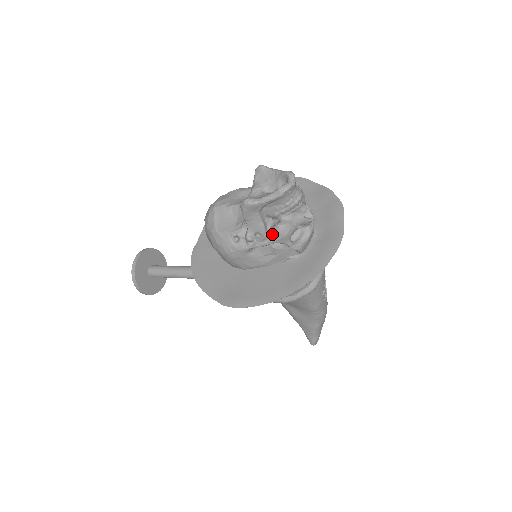
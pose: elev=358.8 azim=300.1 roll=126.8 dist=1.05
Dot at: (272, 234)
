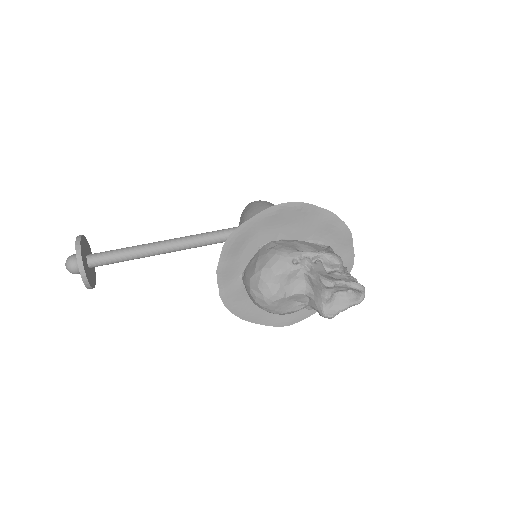
Dot at: occluded
